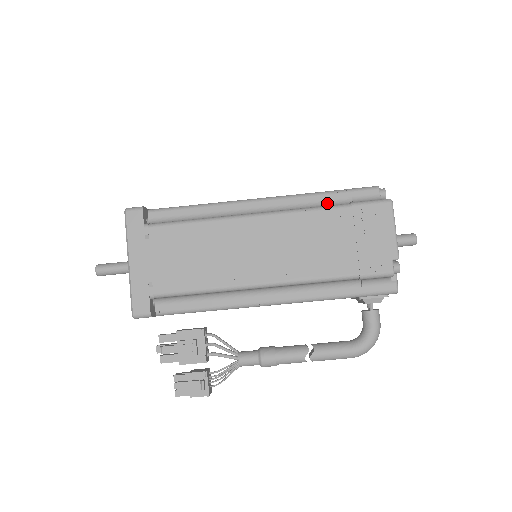
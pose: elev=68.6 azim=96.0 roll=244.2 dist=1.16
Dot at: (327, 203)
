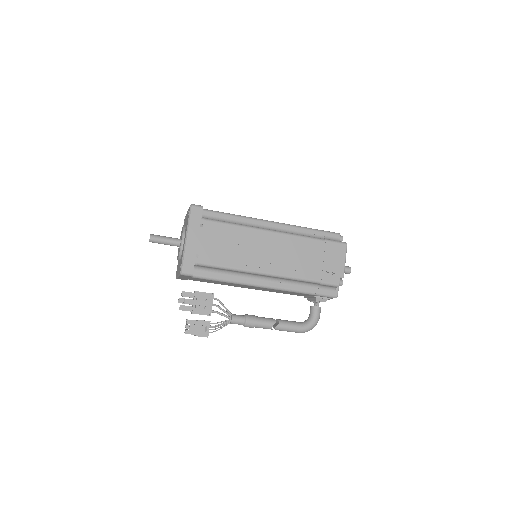
Dot at: (310, 235)
